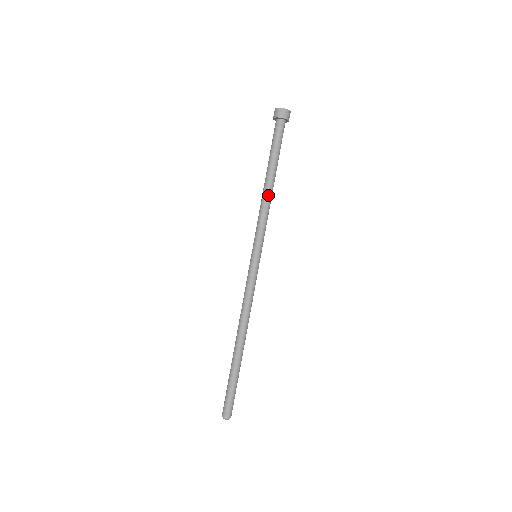
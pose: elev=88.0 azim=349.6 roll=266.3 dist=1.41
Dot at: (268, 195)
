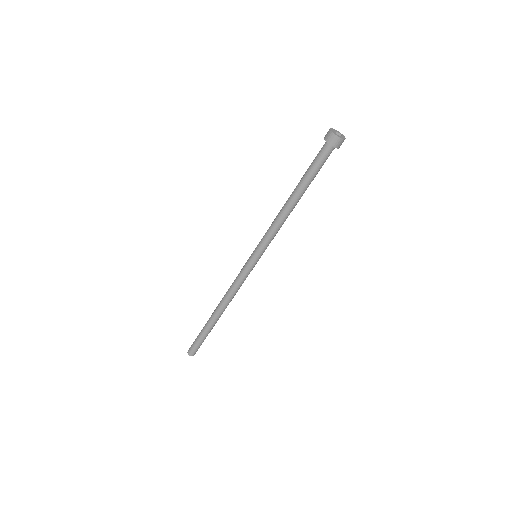
Dot at: occluded
